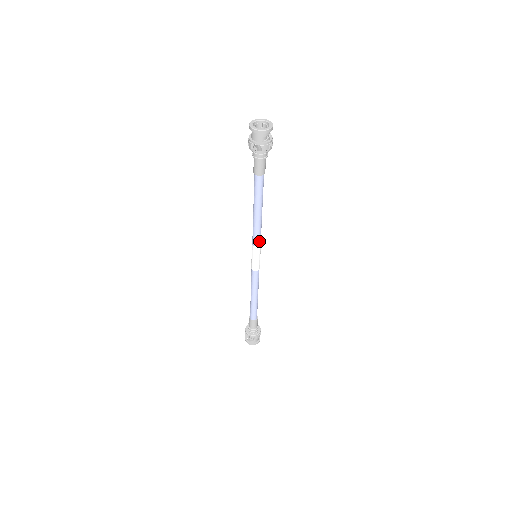
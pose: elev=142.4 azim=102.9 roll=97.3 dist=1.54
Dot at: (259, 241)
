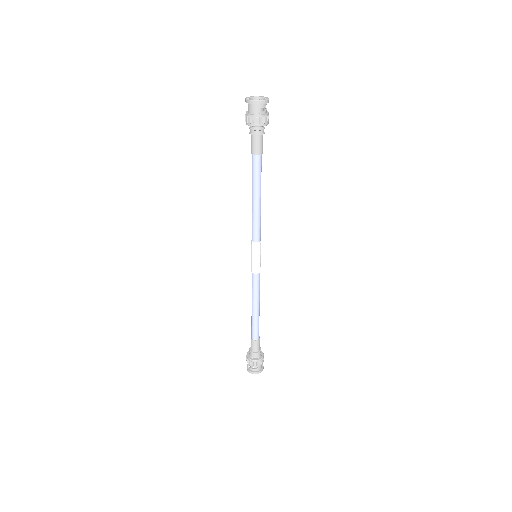
Dot at: (258, 236)
